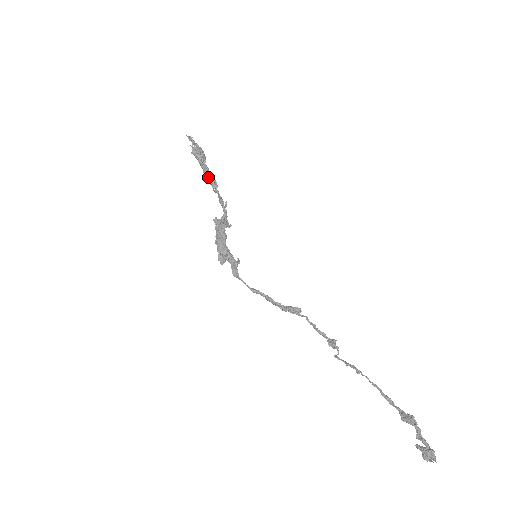
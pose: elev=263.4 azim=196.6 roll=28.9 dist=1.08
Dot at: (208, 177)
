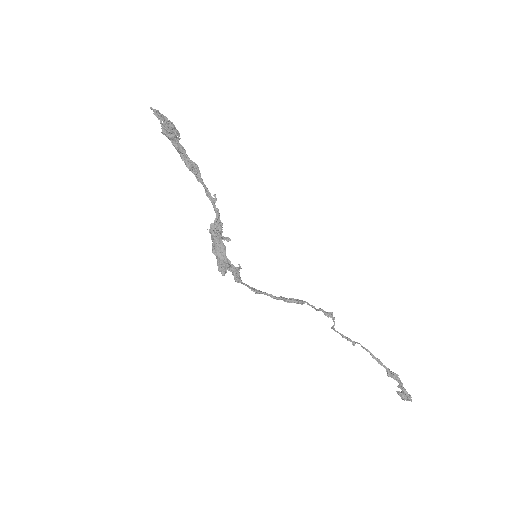
Dot at: (188, 164)
